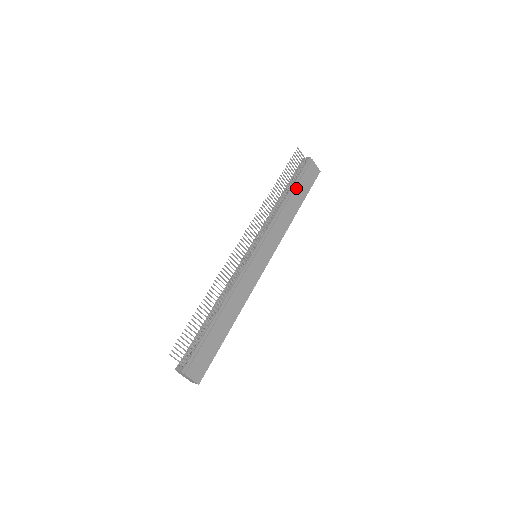
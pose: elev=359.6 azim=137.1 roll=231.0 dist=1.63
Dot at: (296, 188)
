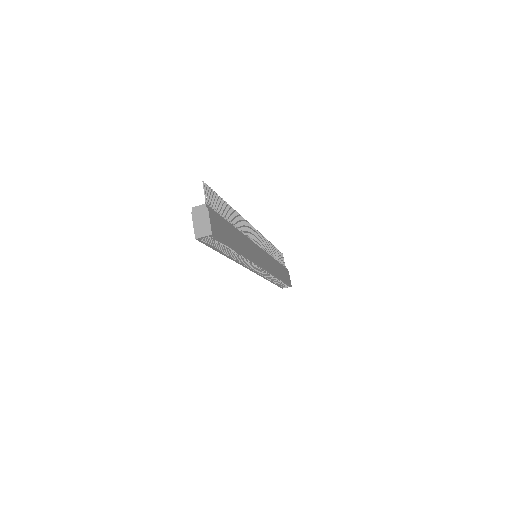
Dot at: (281, 267)
